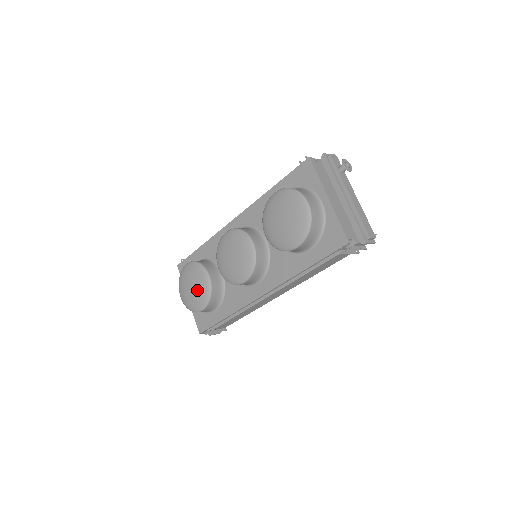
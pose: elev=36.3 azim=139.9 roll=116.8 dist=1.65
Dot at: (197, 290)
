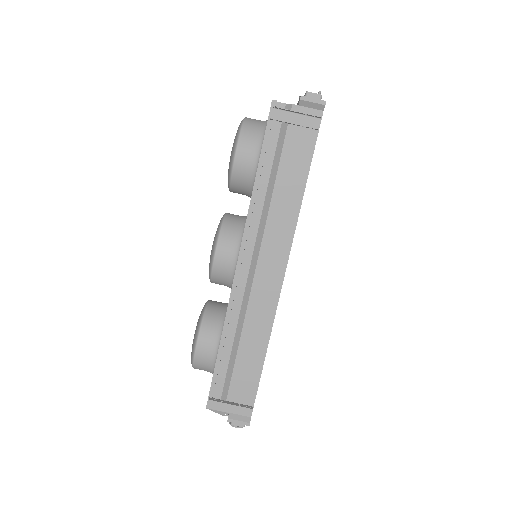
Dot at: occluded
